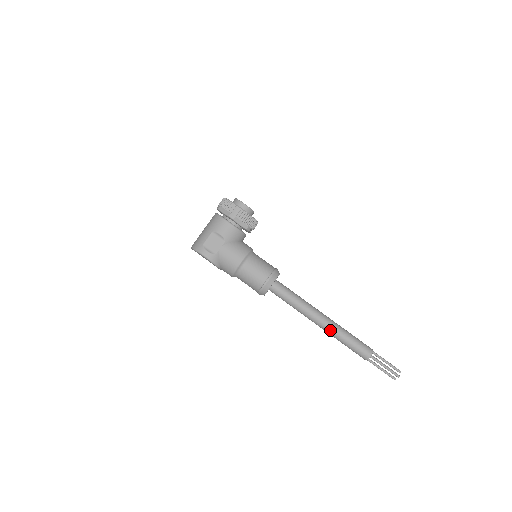
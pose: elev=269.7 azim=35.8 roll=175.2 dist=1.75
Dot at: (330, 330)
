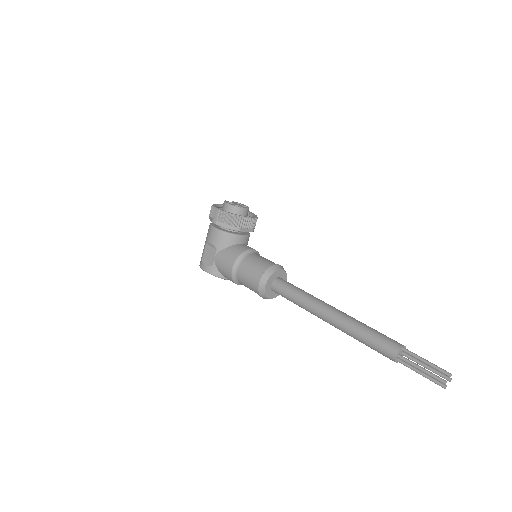
Dot at: (340, 327)
